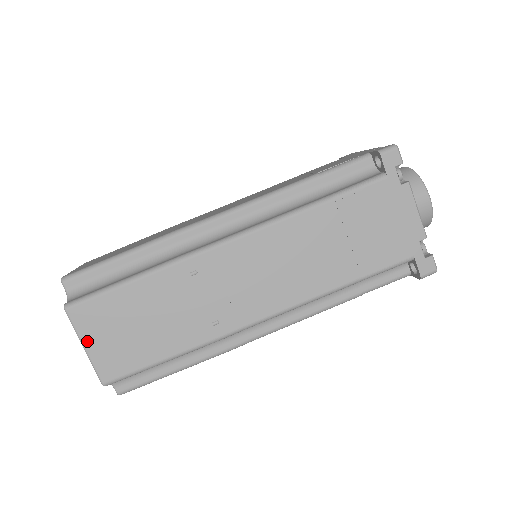
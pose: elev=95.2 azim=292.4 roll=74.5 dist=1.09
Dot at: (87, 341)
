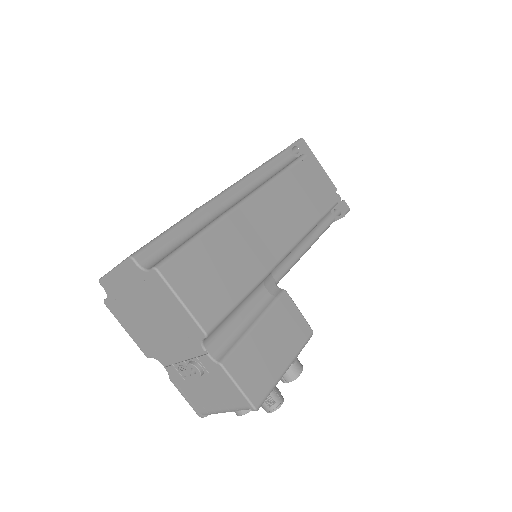
Dot at: occluded
